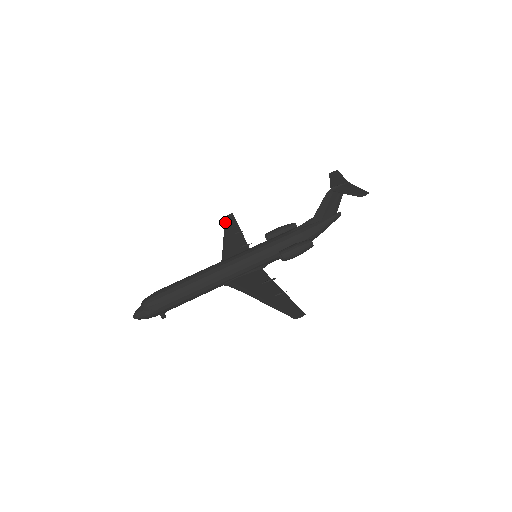
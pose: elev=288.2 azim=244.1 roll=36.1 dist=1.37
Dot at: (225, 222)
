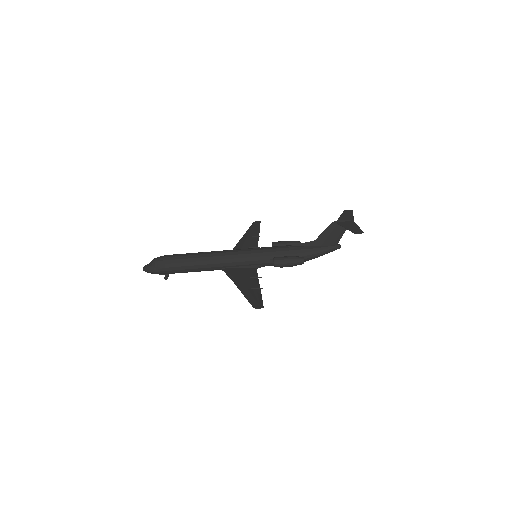
Dot at: (251, 226)
